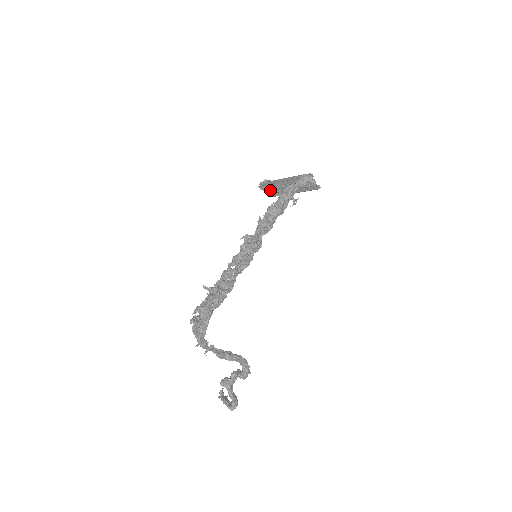
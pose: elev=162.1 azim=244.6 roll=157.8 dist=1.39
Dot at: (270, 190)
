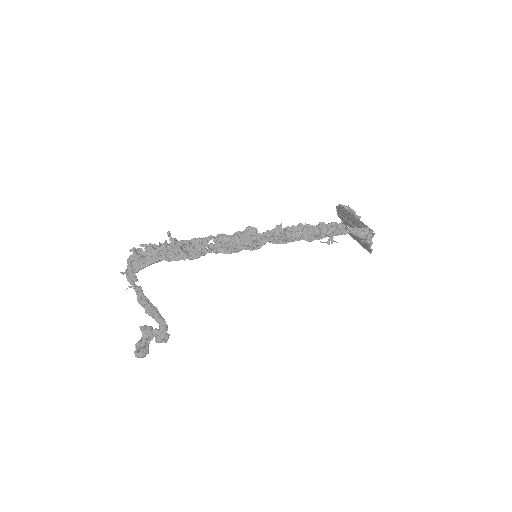
Dot at: (341, 218)
